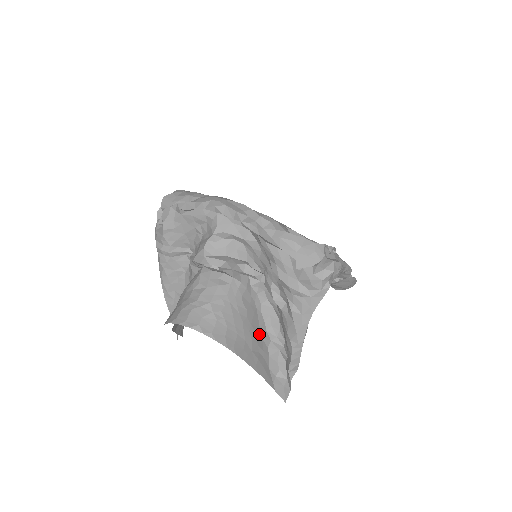
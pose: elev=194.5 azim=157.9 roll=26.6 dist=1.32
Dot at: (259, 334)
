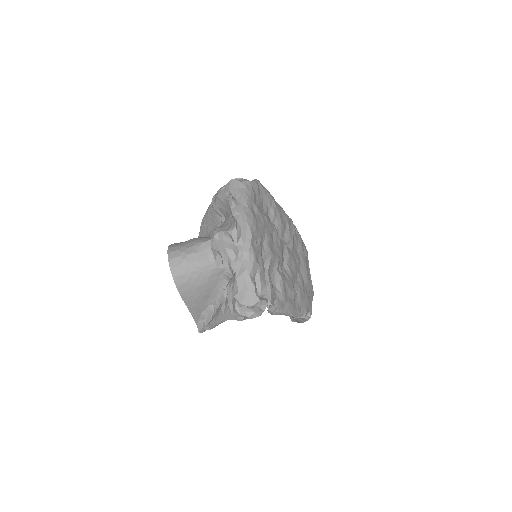
Dot at: (207, 296)
